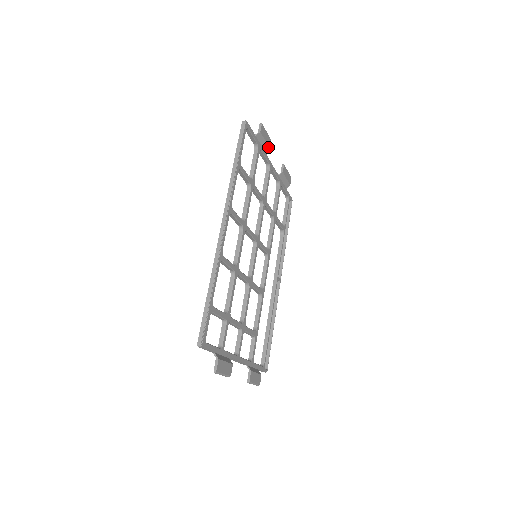
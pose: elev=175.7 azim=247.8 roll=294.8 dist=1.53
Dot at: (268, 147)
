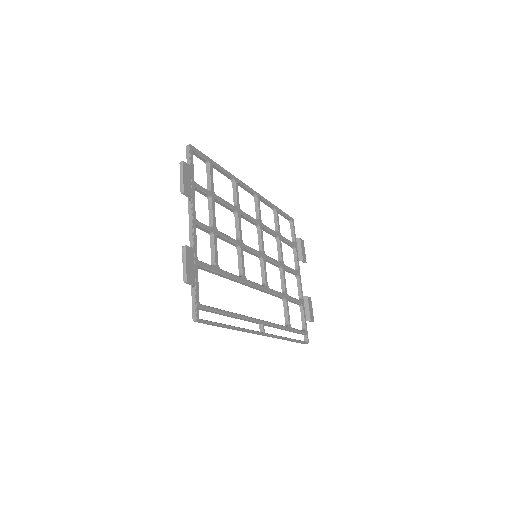
Dot at: (302, 258)
